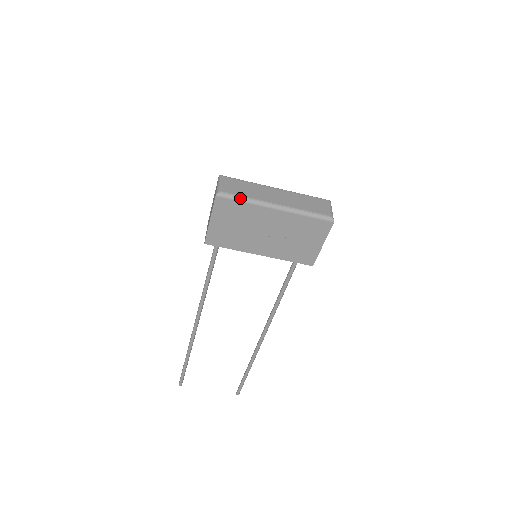
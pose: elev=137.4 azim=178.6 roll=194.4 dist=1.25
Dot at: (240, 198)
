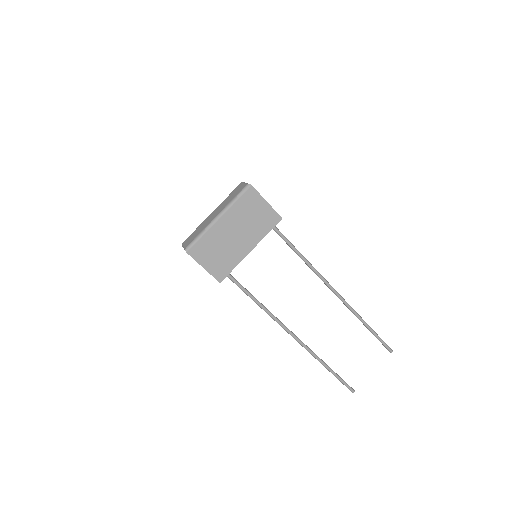
Dot at: (197, 238)
